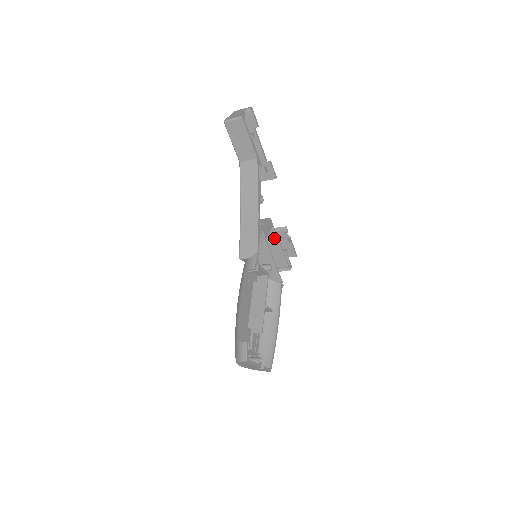
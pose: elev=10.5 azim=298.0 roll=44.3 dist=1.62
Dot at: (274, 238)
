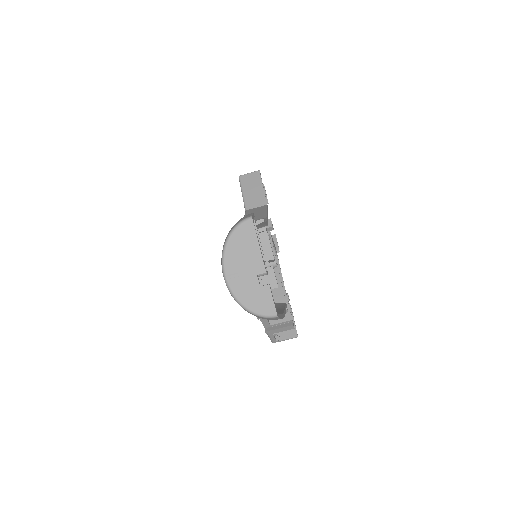
Dot at: occluded
